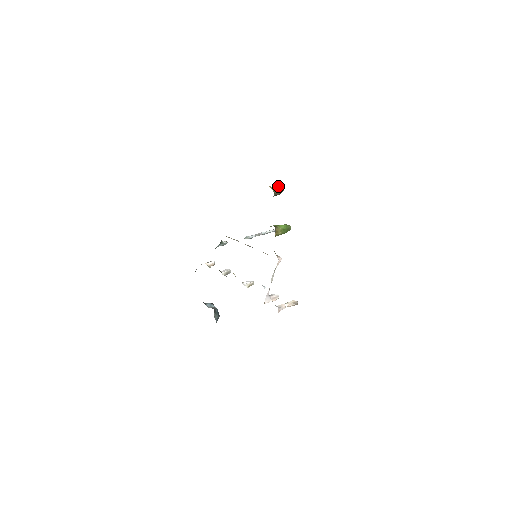
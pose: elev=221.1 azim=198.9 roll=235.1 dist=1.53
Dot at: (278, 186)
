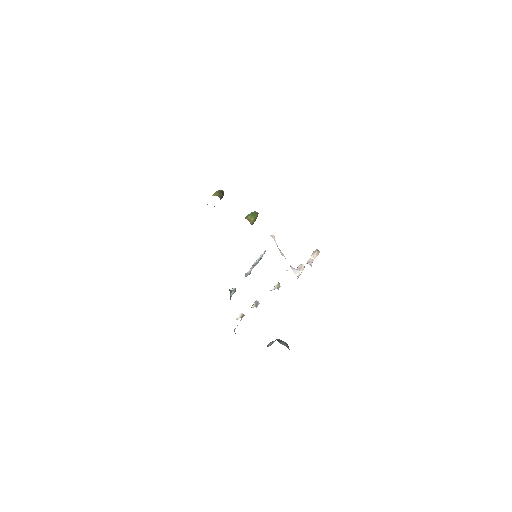
Dot at: (217, 192)
